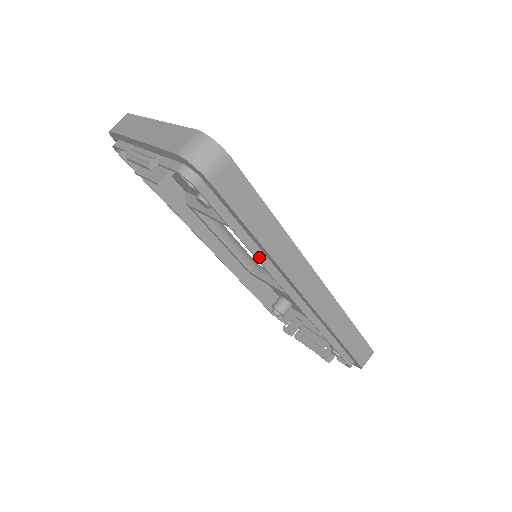
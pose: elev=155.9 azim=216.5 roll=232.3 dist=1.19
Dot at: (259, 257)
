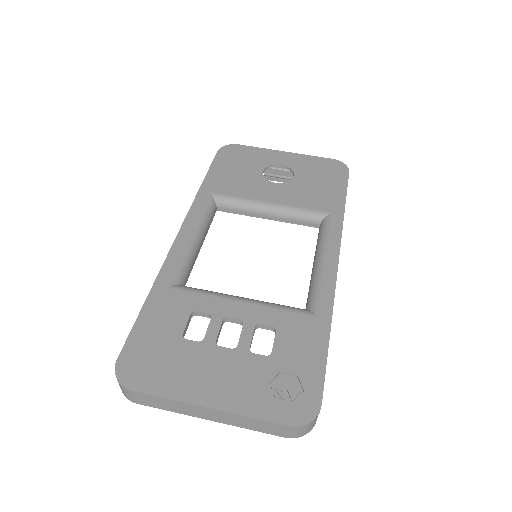
Dot at: occluded
